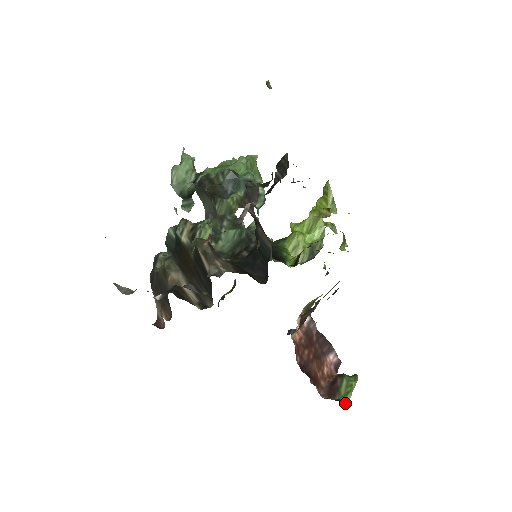
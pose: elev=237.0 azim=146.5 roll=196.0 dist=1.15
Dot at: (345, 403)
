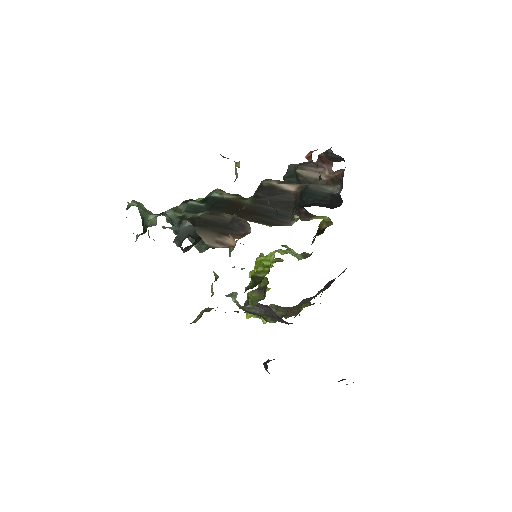
Dot at: occluded
